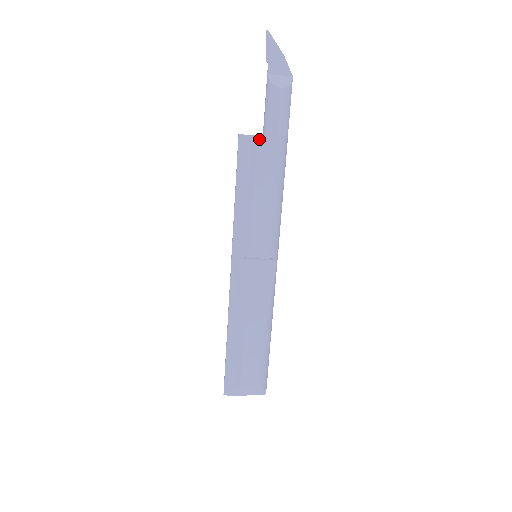
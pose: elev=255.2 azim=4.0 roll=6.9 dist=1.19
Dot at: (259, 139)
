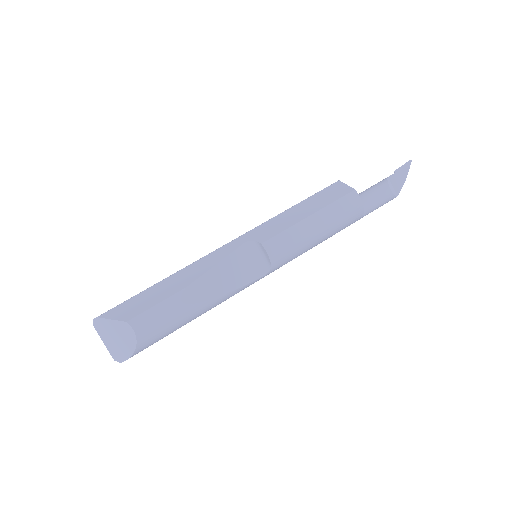
Dot at: (354, 192)
